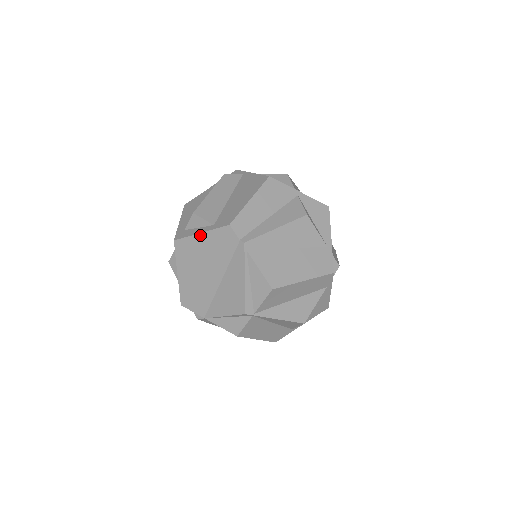
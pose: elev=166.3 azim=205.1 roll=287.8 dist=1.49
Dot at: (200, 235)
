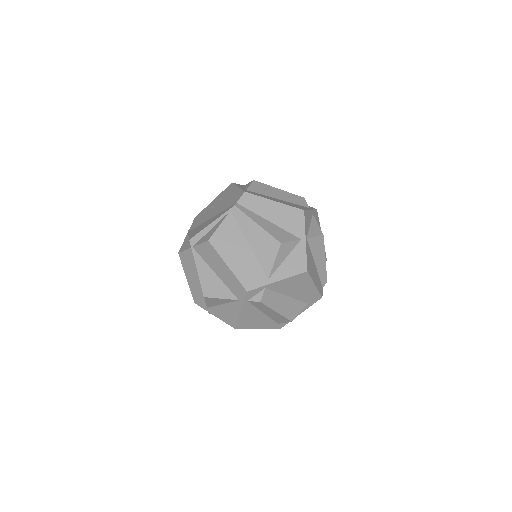
Dot at: (237, 188)
